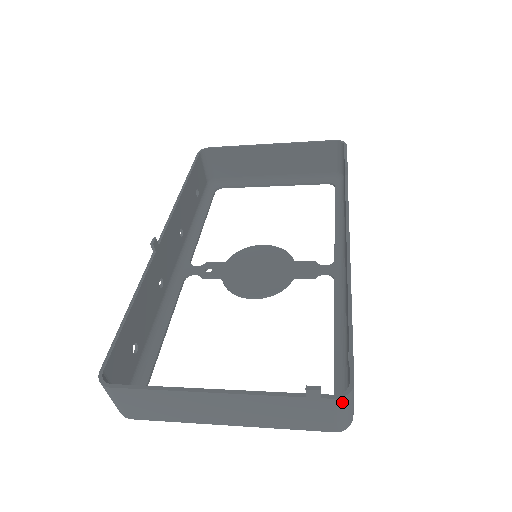
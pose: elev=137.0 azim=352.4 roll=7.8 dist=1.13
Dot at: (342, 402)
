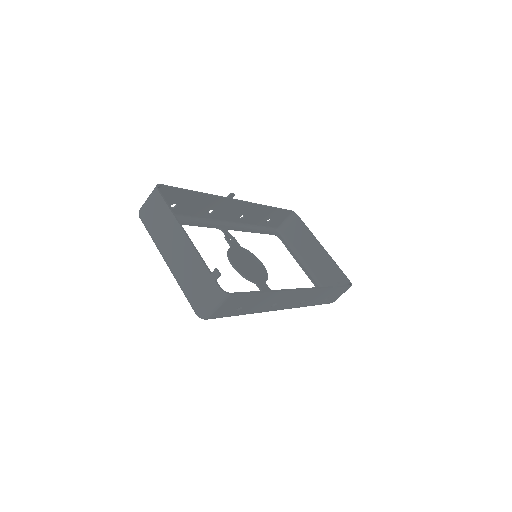
Dot at: (218, 293)
